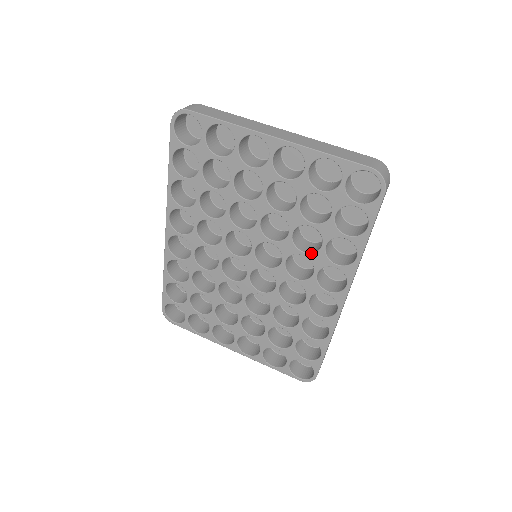
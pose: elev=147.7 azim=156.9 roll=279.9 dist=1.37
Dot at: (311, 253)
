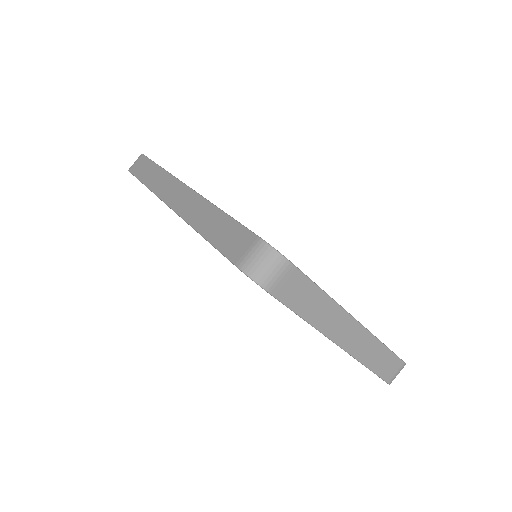
Dot at: occluded
